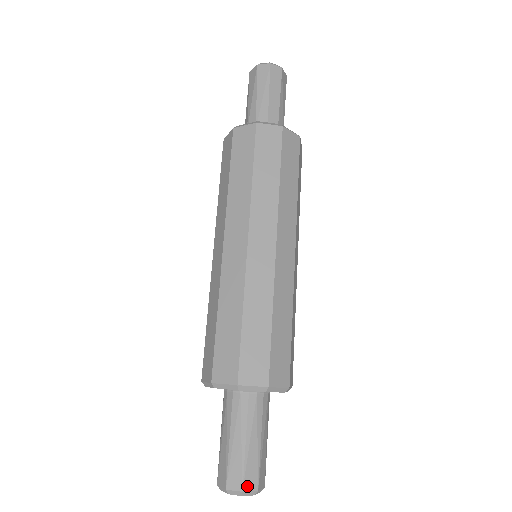
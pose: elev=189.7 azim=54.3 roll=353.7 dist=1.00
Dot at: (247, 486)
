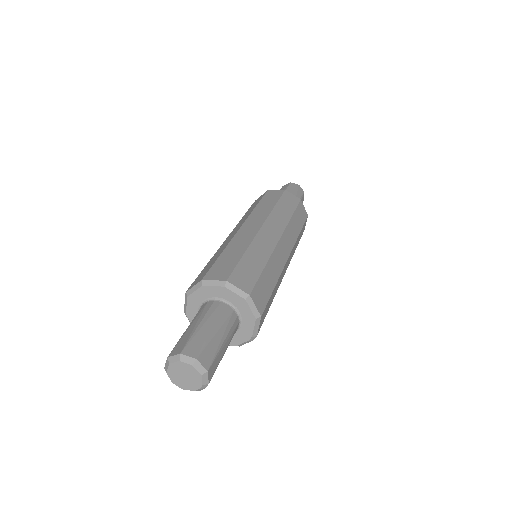
Dot at: (187, 352)
